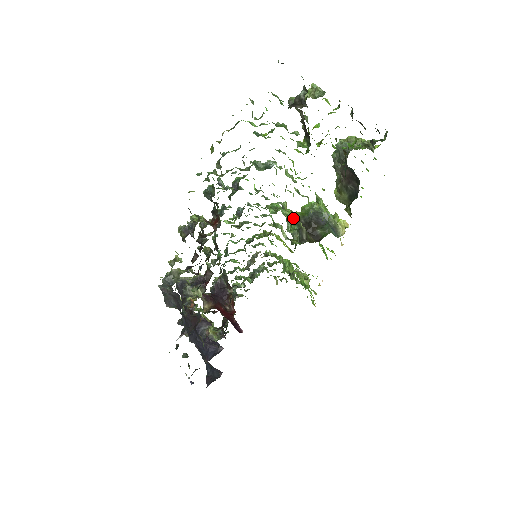
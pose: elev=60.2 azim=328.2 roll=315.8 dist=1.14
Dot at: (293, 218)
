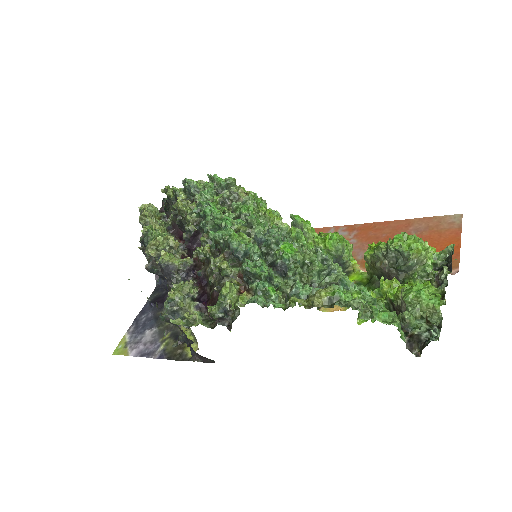
Dot at: occluded
